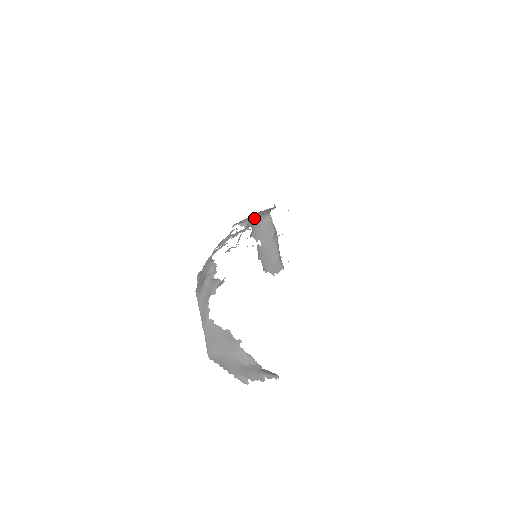
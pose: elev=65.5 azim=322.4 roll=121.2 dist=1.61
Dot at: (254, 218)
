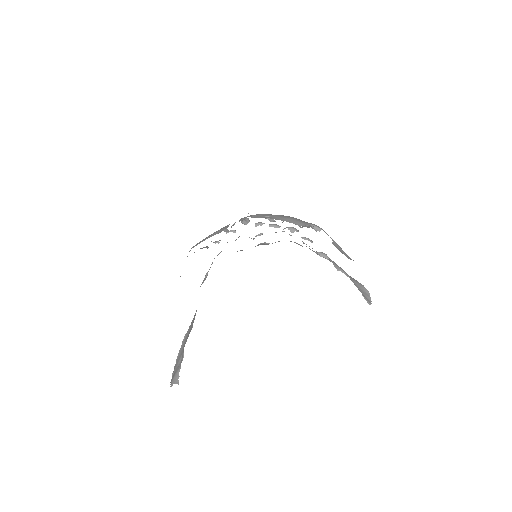
Dot at: occluded
